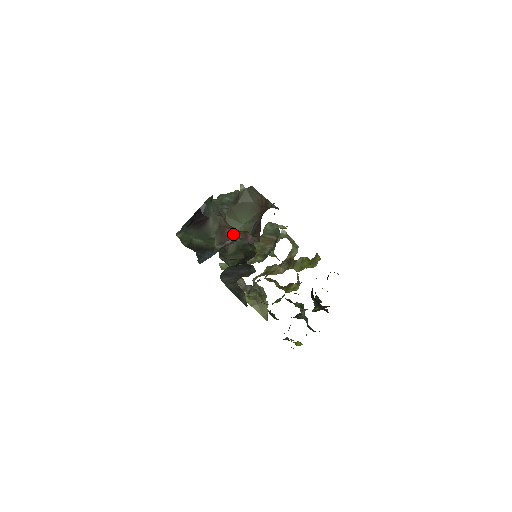
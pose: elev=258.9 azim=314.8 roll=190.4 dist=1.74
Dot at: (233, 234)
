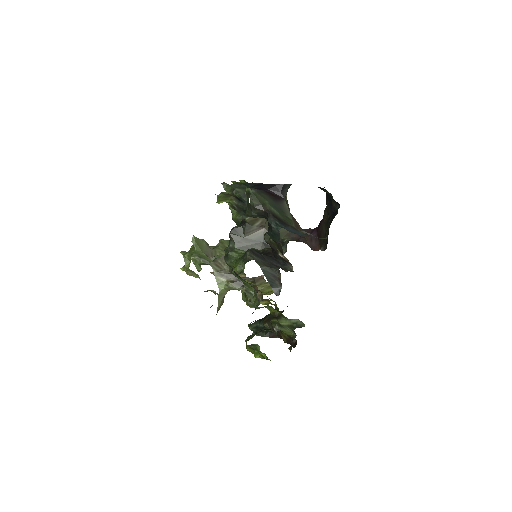
Dot at: (301, 229)
